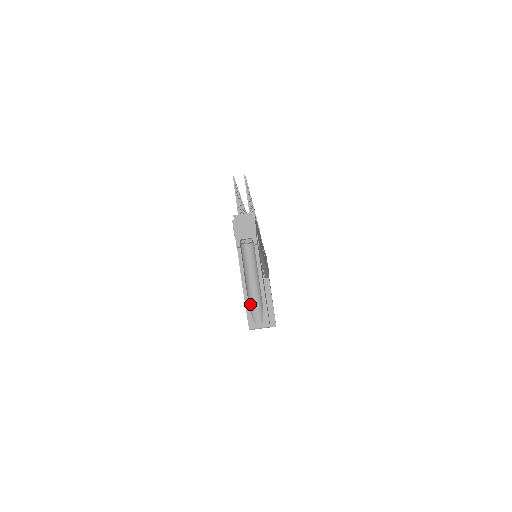
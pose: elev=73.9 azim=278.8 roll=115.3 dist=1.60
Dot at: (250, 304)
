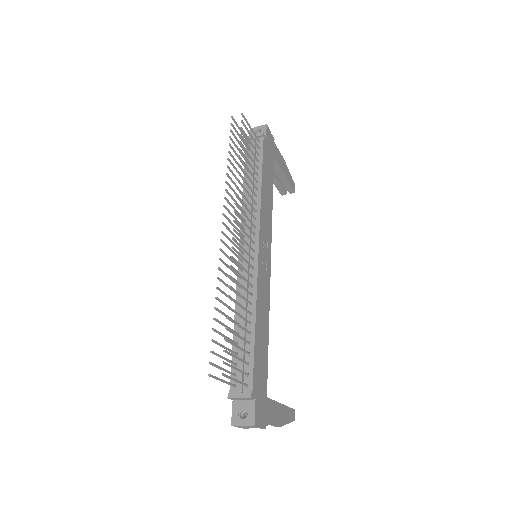
Dot at: occluded
